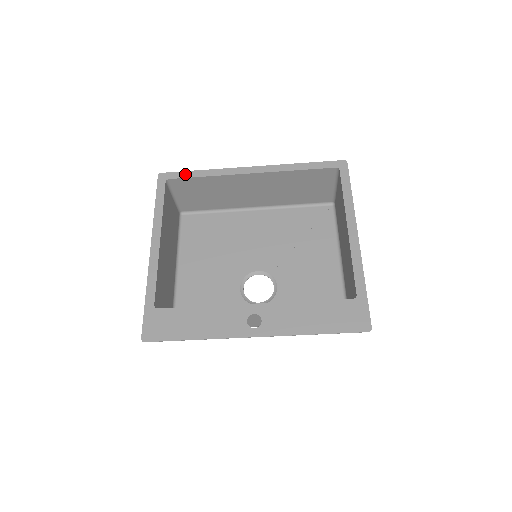
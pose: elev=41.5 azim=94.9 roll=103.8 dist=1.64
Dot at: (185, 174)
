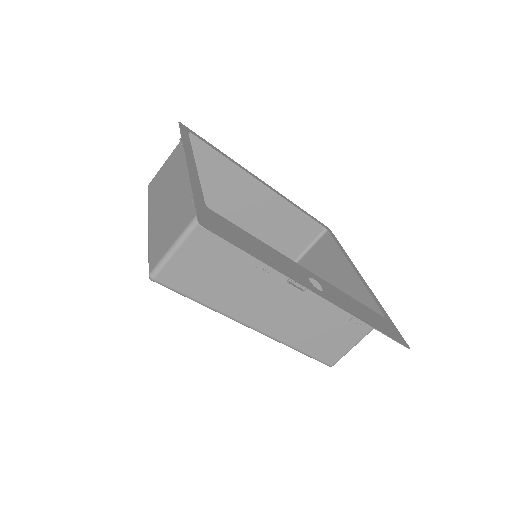
Dot at: (206, 141)
